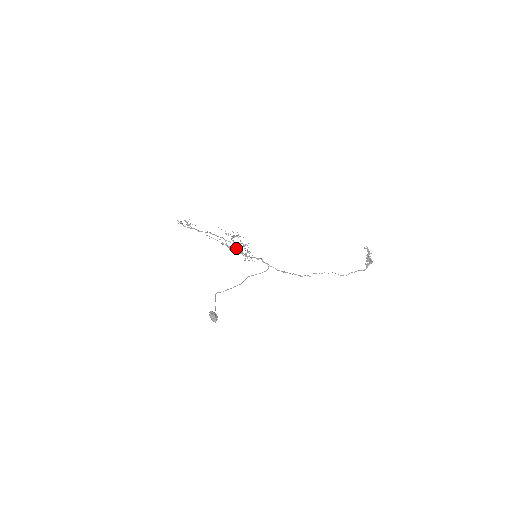
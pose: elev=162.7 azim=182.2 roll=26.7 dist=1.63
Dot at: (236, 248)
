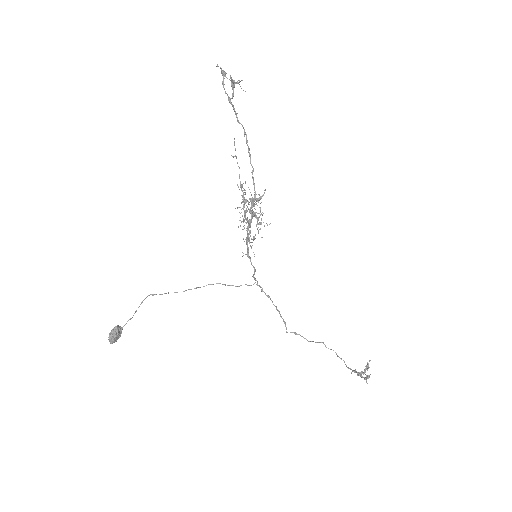
Dot at: occluded
